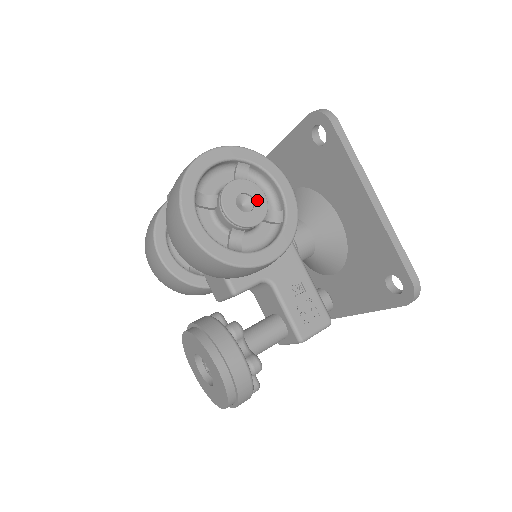
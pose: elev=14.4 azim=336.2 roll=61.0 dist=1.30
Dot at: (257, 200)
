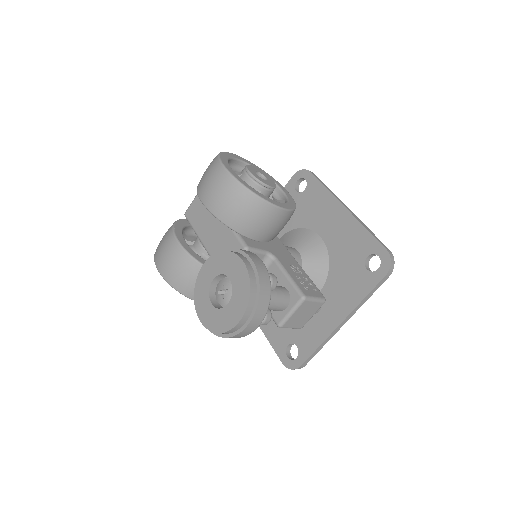
Dot at: (269, 179)
